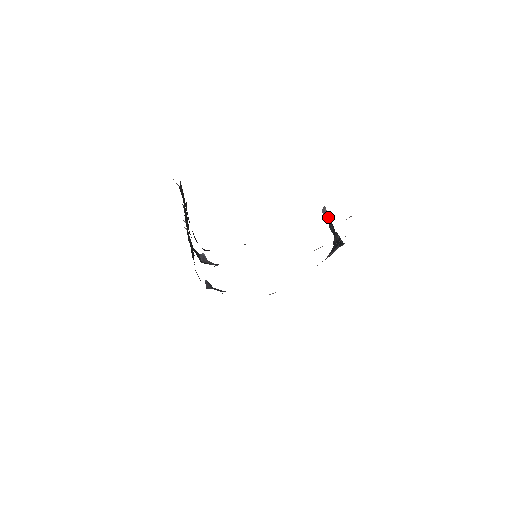
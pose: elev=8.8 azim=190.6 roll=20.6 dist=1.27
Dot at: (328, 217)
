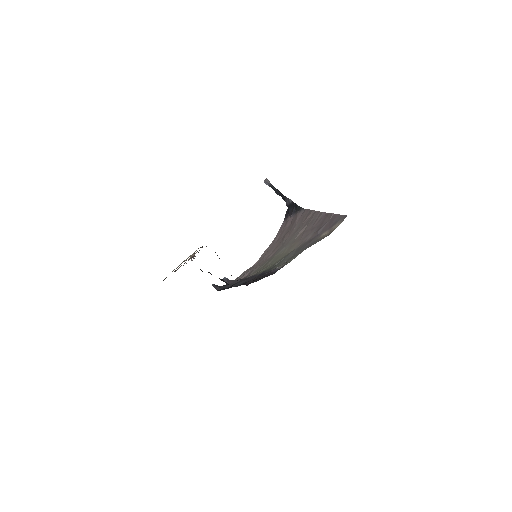
Dot at: (272, 186)
